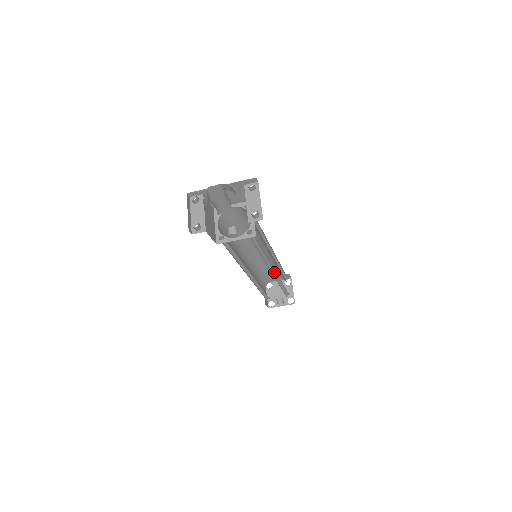
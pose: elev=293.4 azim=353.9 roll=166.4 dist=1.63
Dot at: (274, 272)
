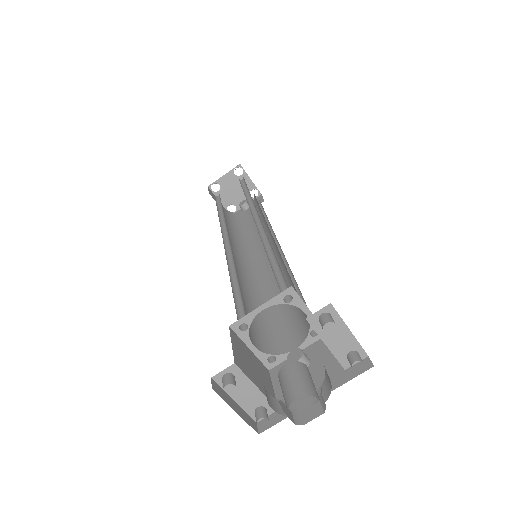
Dot at: occluded
